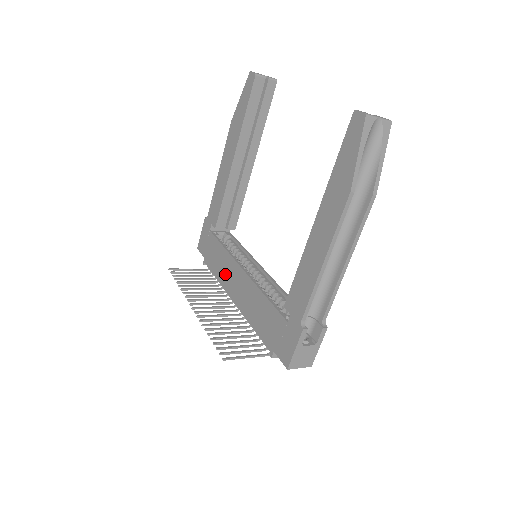
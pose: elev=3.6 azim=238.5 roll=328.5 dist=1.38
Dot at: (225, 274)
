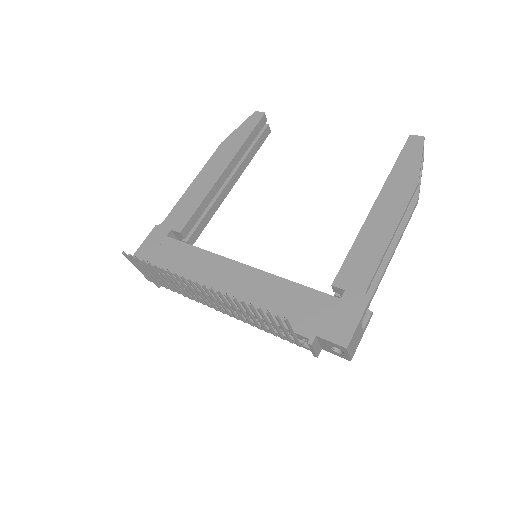
Dot at: (202, 275)
